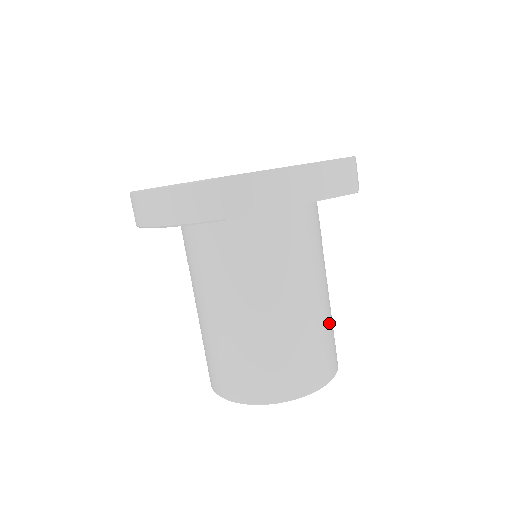
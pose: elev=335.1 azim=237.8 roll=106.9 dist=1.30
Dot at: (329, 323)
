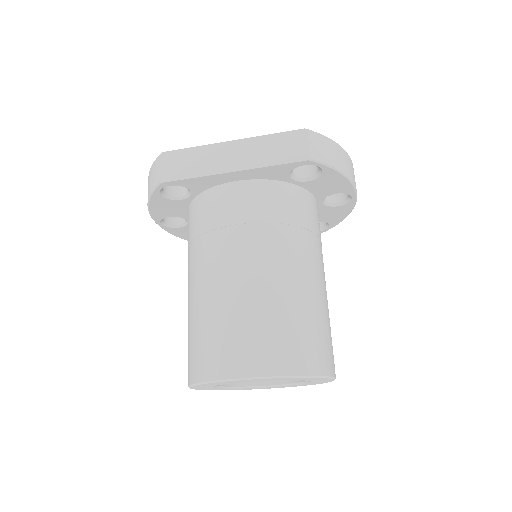
Dot at: (291, 310)
